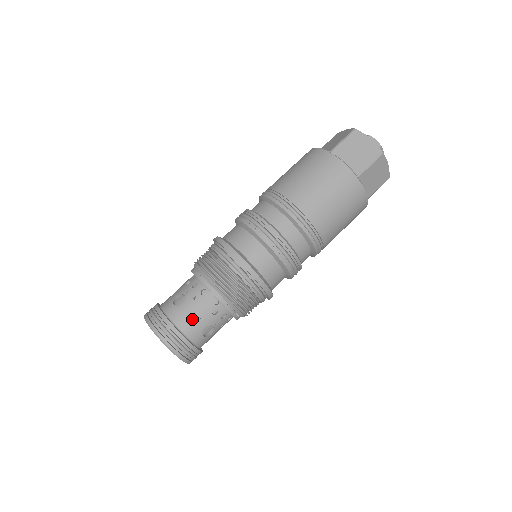
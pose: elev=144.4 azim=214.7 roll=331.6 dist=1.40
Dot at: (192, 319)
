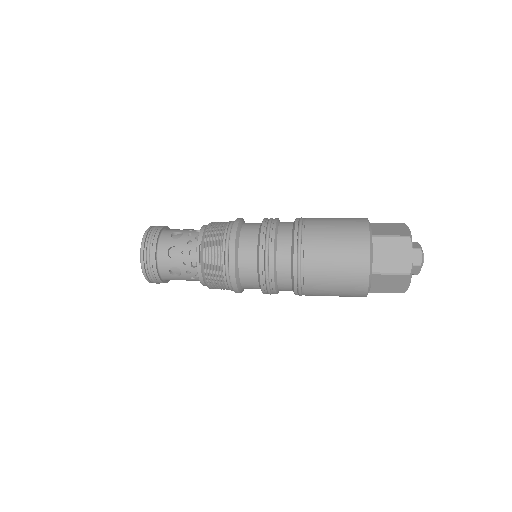
Dot at: (175, 238)
